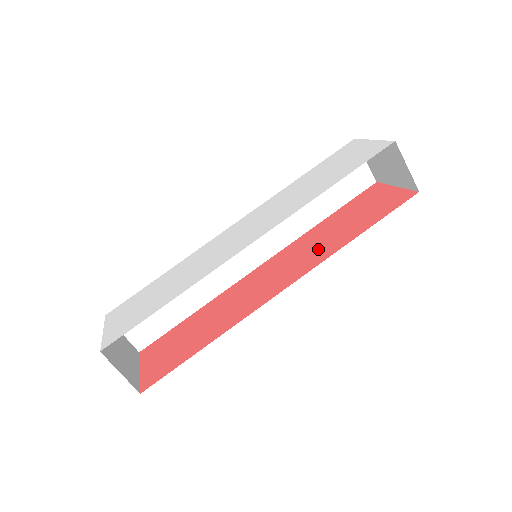
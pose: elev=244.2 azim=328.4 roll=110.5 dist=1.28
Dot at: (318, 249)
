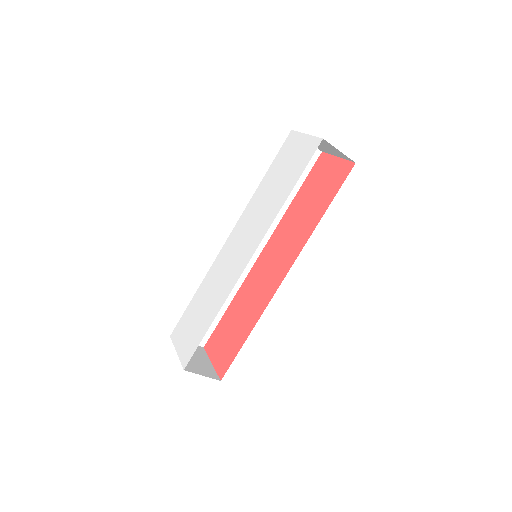
Dot at: (298, 232)
